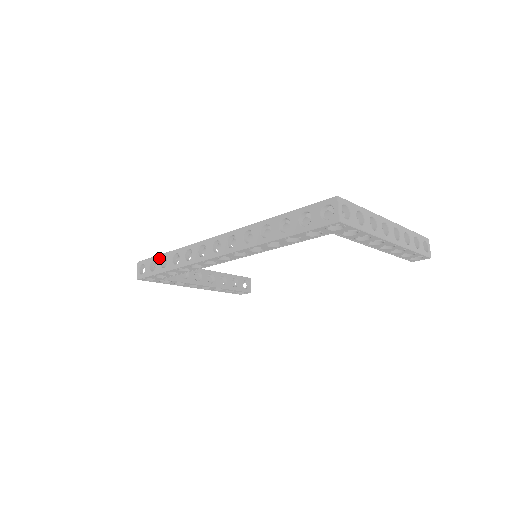
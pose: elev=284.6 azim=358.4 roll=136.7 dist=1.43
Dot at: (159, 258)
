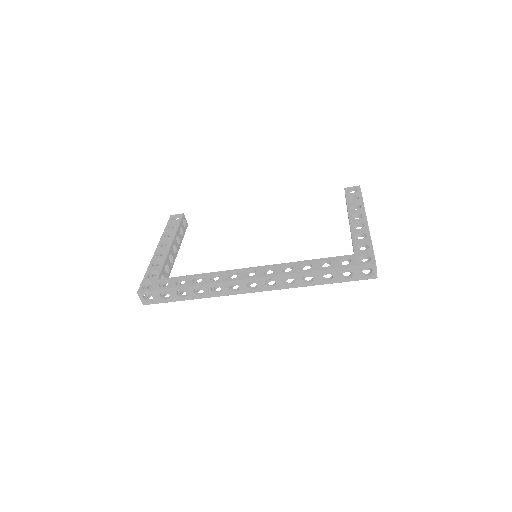
Dot at: (173, 291)
